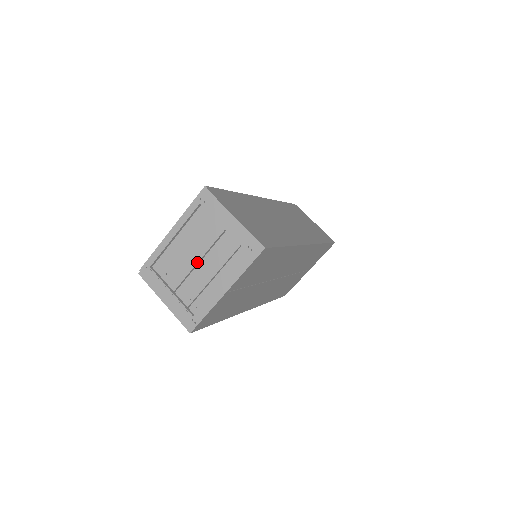
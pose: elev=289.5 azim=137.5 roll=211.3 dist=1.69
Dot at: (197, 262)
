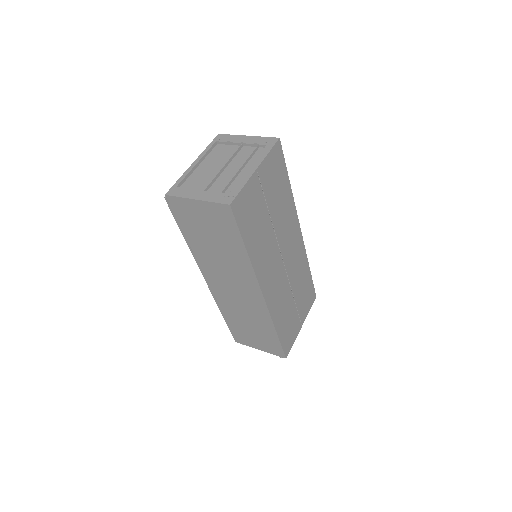
Dot at: (222, 169)
